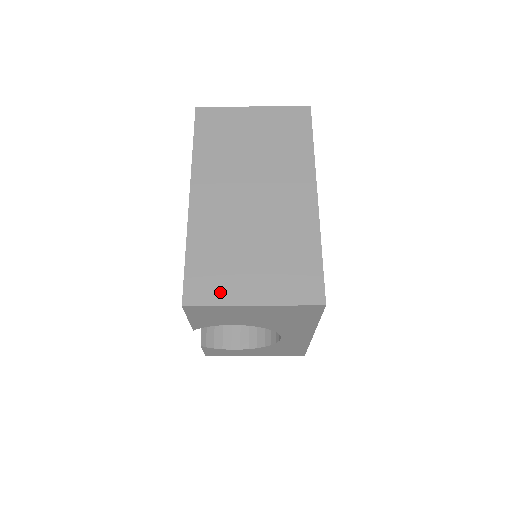
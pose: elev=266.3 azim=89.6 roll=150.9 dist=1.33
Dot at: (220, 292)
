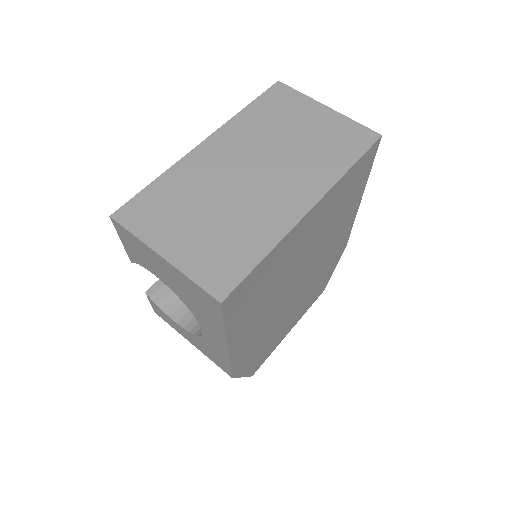
Dot at: (148, 227)
